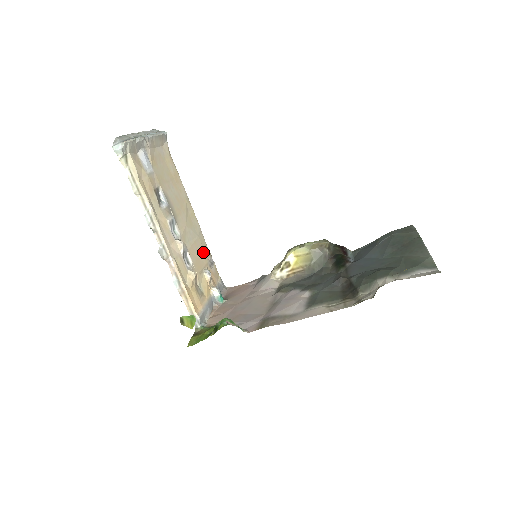
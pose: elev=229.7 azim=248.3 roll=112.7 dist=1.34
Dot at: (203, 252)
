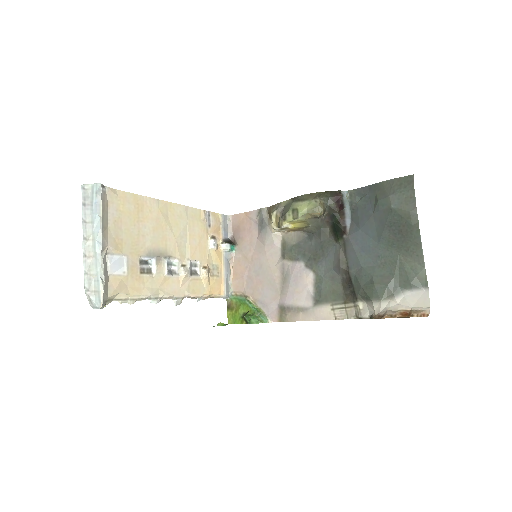
Dot at: (199, 227)
